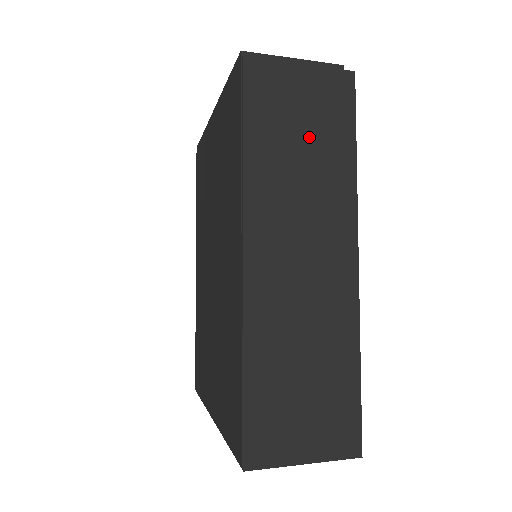
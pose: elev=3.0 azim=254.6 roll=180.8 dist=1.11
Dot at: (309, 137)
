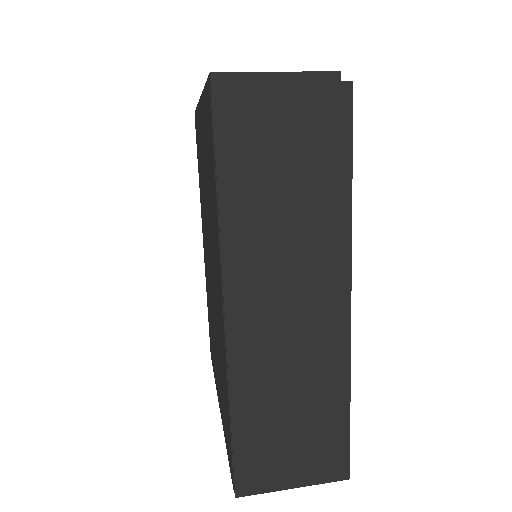
Dot at: (295, 173)
